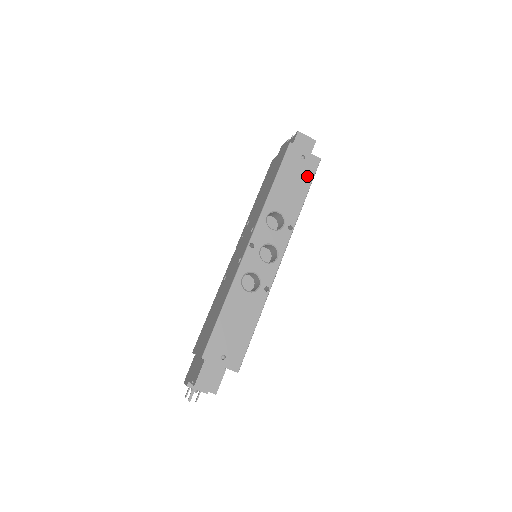
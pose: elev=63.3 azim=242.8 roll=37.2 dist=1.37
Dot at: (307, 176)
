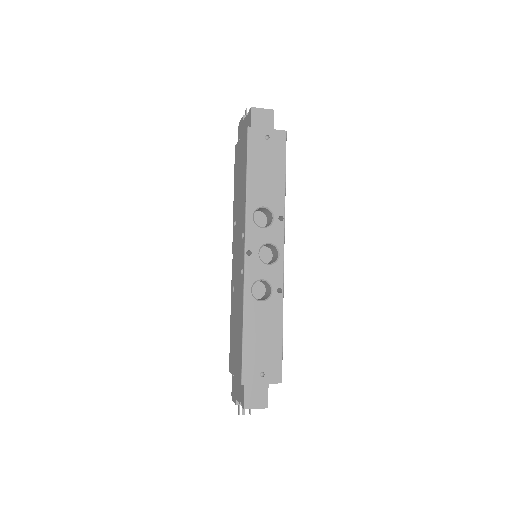
Dot at: (279, 156)
